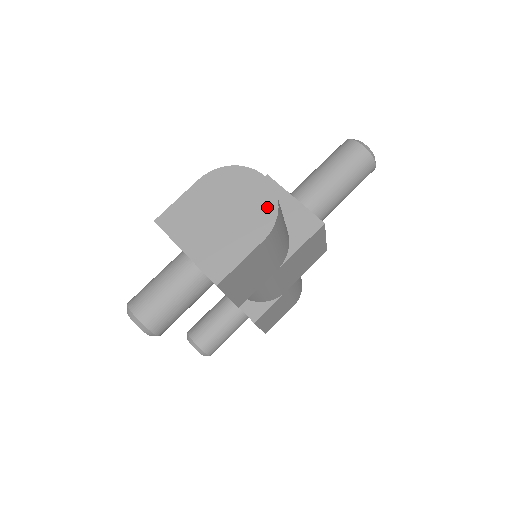
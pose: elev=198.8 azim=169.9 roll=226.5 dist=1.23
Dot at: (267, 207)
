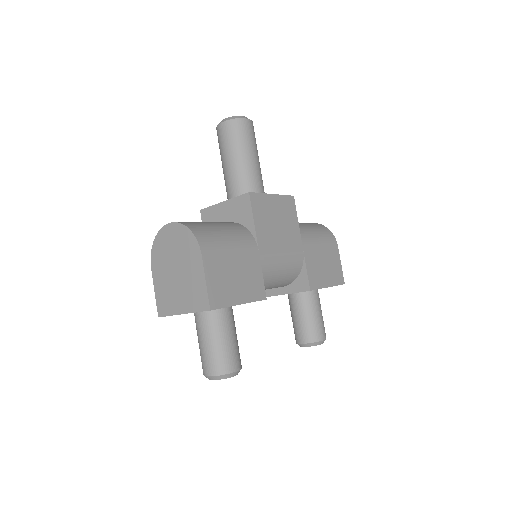
Dot at: (185, 237)
